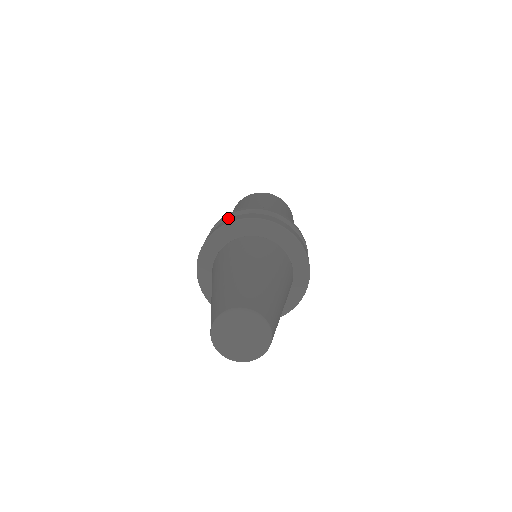
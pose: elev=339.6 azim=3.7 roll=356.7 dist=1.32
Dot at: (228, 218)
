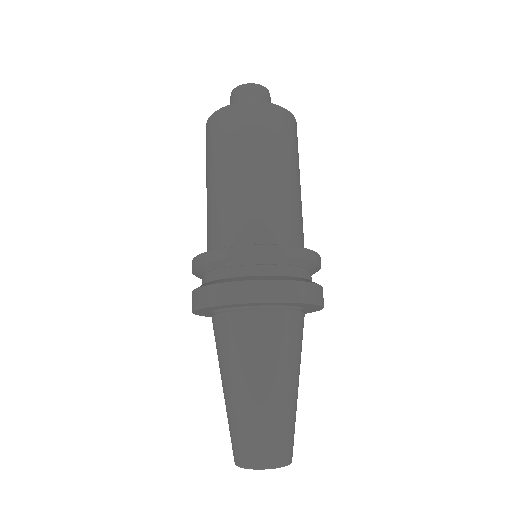
Dot at: (207, 265)
